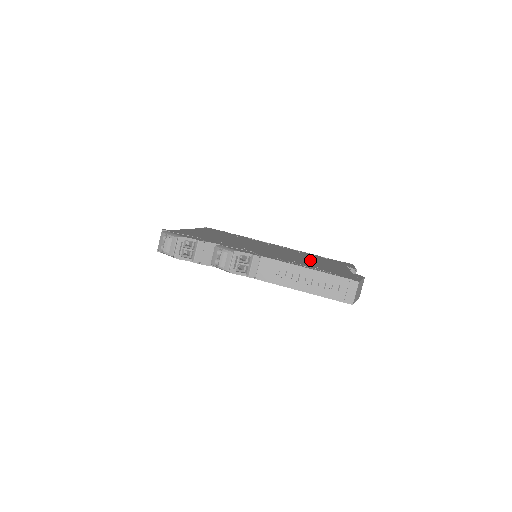
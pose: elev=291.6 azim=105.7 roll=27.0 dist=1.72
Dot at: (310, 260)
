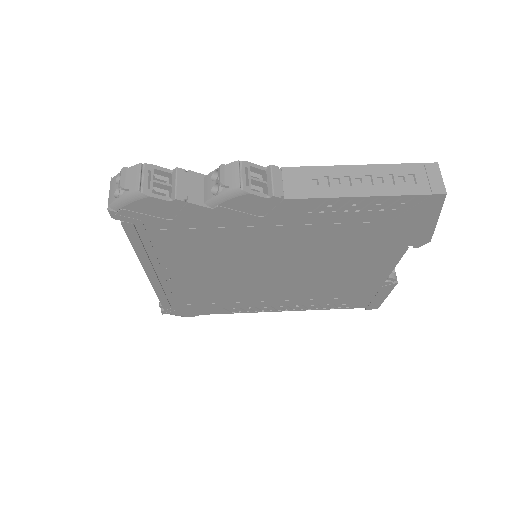
Dot at: occluded
